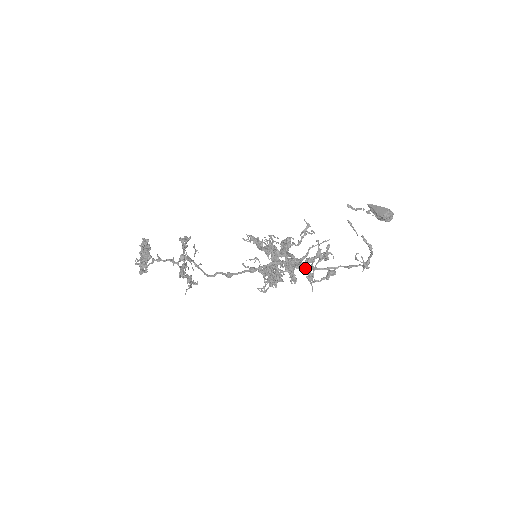
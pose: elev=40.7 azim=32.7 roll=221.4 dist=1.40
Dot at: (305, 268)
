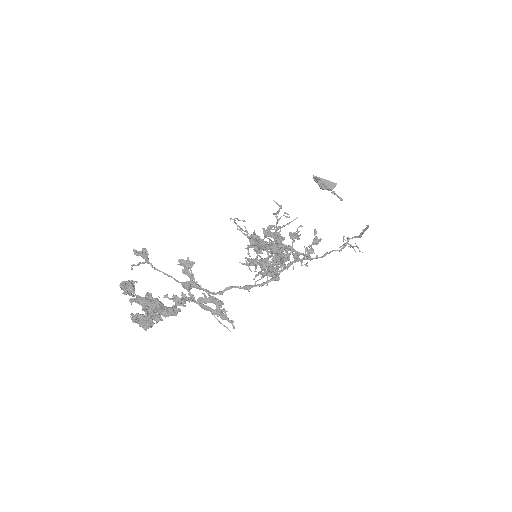
Dot at: occluded
